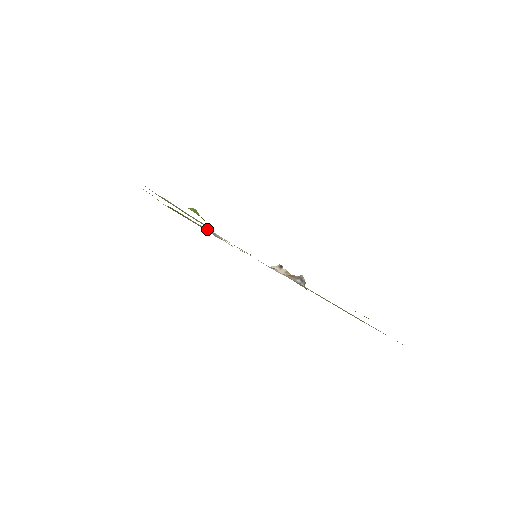
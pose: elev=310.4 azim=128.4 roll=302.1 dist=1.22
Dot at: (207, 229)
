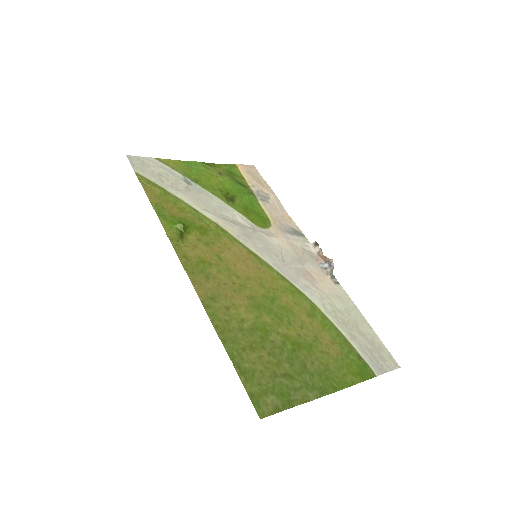
Dot at: (263, 188)
